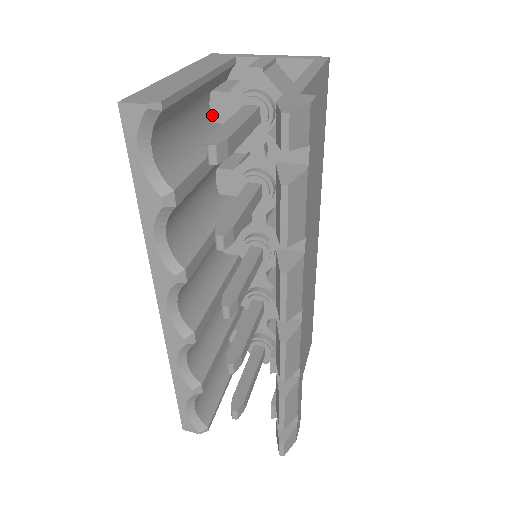
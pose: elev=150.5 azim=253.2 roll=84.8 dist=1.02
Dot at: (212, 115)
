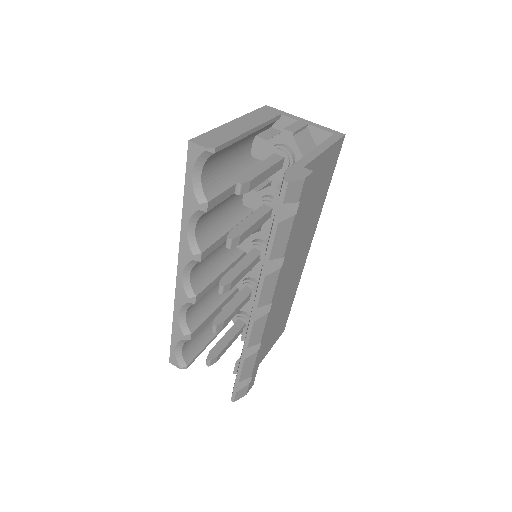
Dot at: (252, 151)
